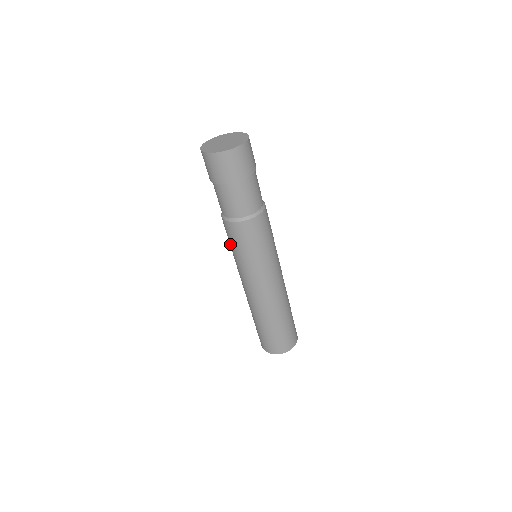
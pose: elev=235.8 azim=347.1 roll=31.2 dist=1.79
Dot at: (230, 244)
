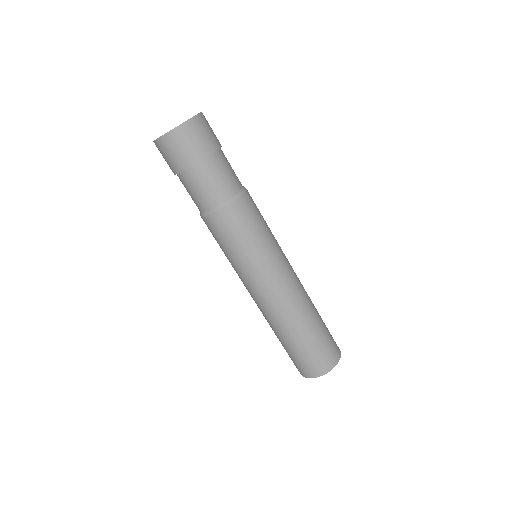
Dot at: (226, 246)
